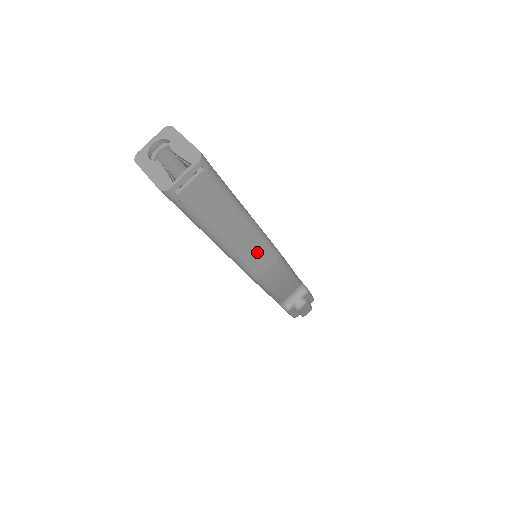
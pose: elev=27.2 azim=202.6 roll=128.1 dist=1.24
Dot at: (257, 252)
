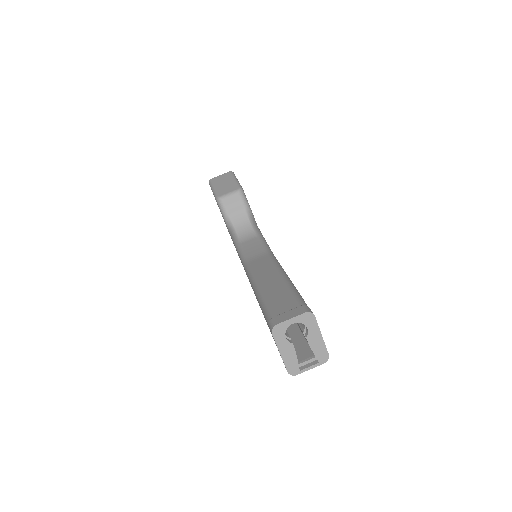
Dot at: occluded
